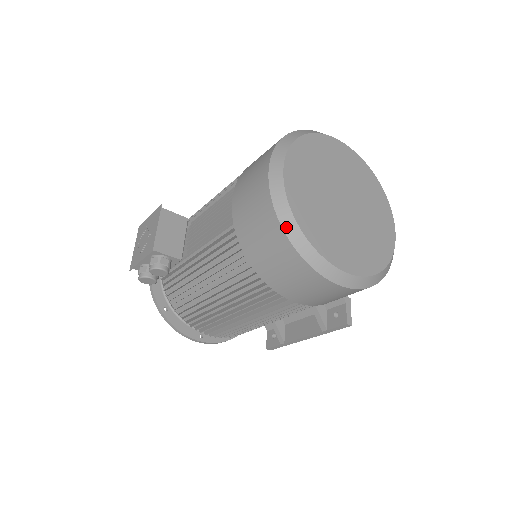
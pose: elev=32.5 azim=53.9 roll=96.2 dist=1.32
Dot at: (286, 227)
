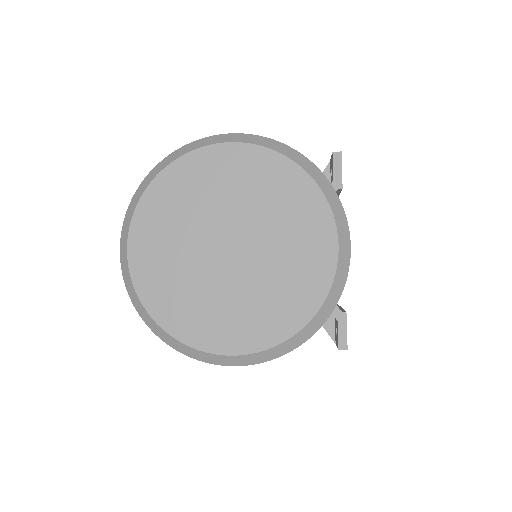
Dot at: (146, 321)
